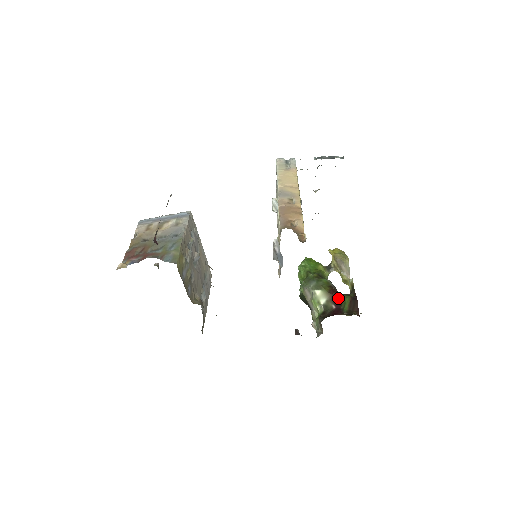
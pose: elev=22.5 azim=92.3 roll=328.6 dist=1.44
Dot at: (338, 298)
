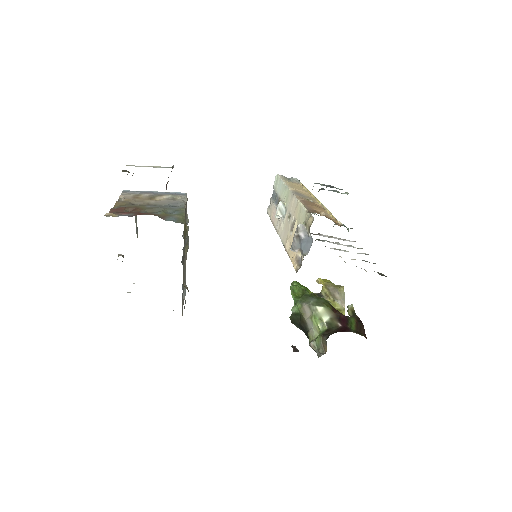
Dot at: (343, 317)
